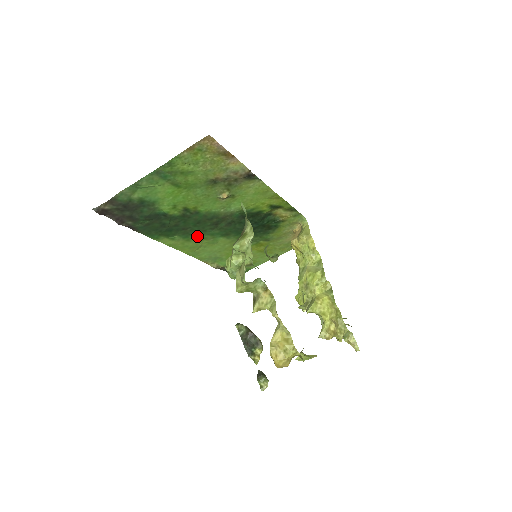
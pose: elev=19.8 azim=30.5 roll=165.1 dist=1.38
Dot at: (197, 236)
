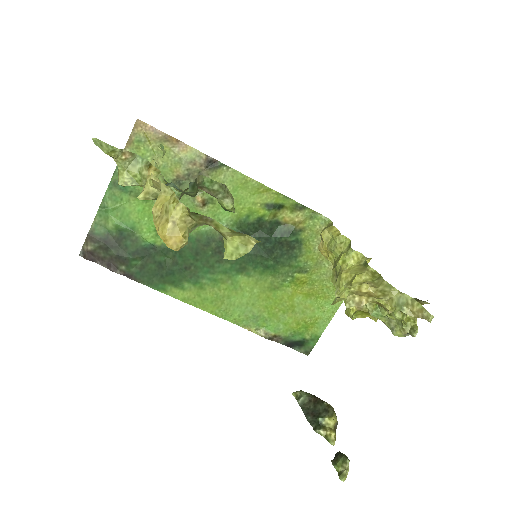
Dot at: (208, 278)
